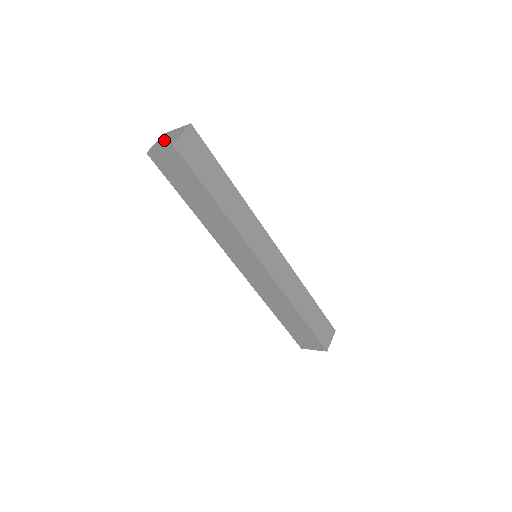
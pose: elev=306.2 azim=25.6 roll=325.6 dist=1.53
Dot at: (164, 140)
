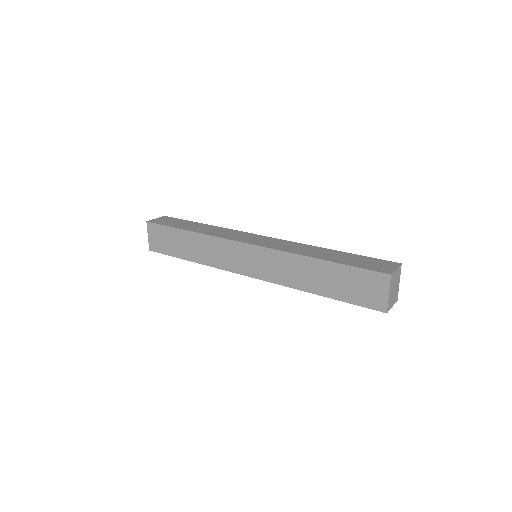
Dot at: occluded
